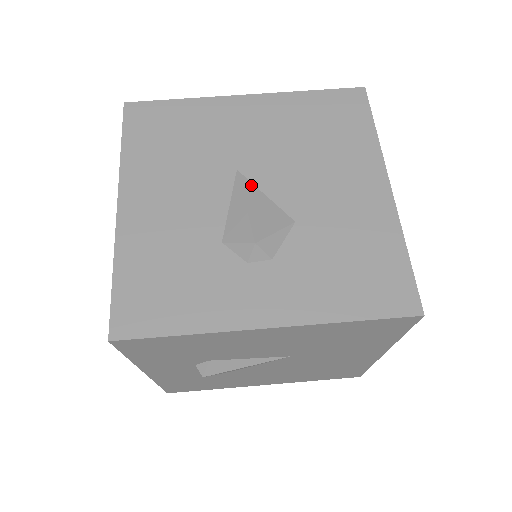
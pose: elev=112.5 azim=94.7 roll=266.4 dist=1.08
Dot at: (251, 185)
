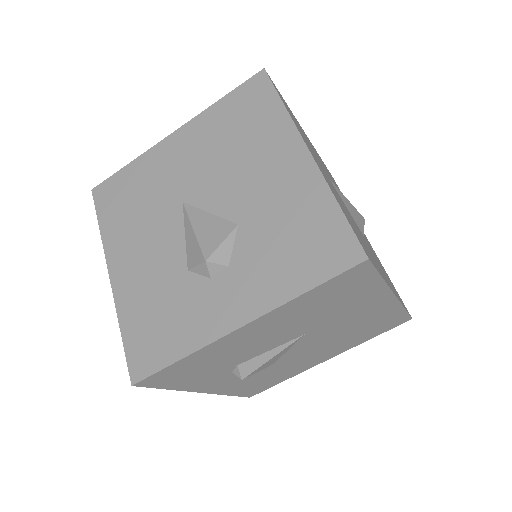
Dot at: (196, 210)
